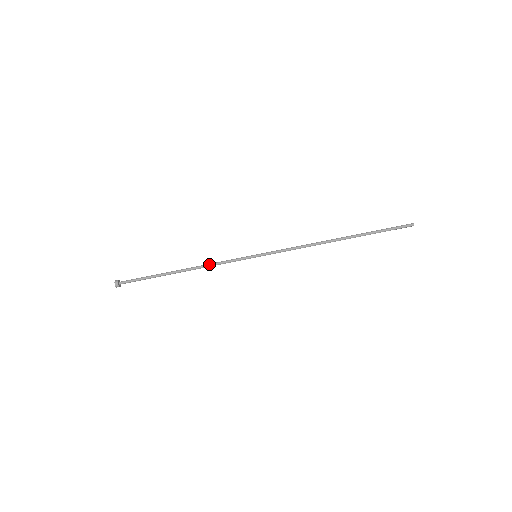
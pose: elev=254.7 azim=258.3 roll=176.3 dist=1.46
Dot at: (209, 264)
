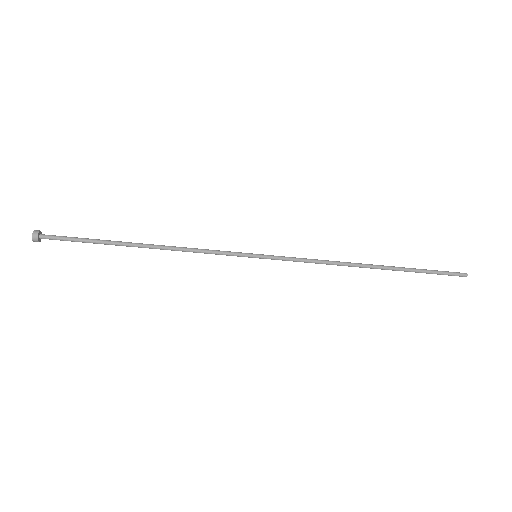
Dot at: (186, 250)
